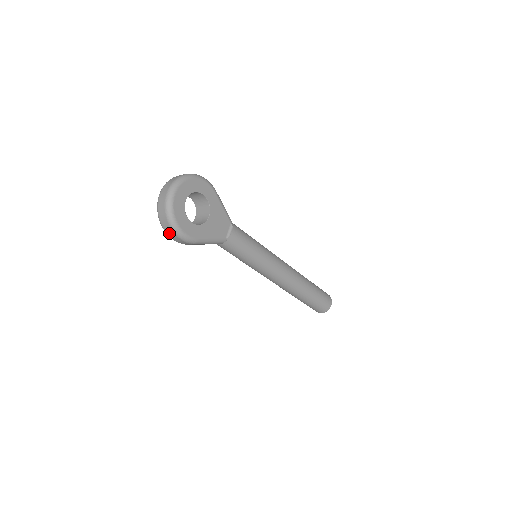
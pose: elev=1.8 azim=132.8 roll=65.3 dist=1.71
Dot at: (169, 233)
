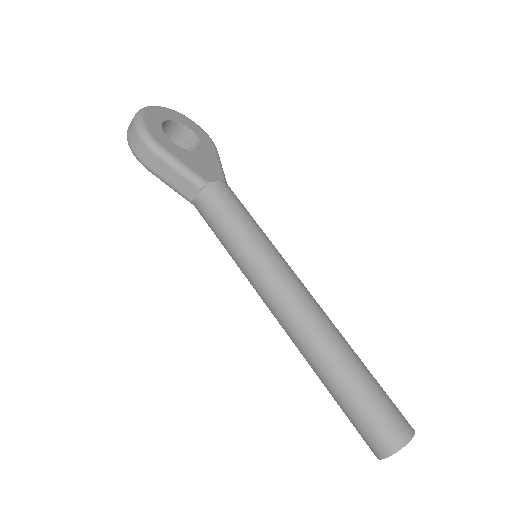
Dot at: (130, 136)
